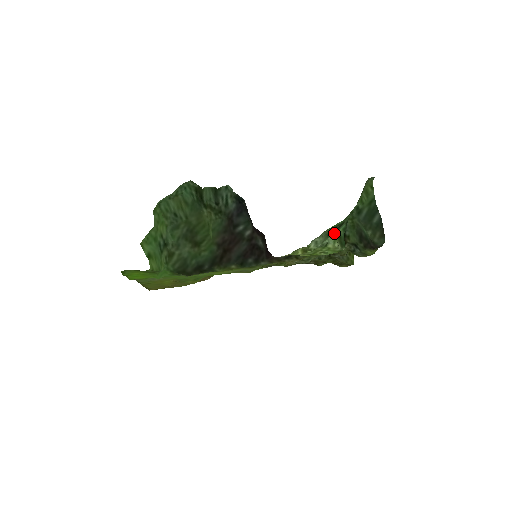
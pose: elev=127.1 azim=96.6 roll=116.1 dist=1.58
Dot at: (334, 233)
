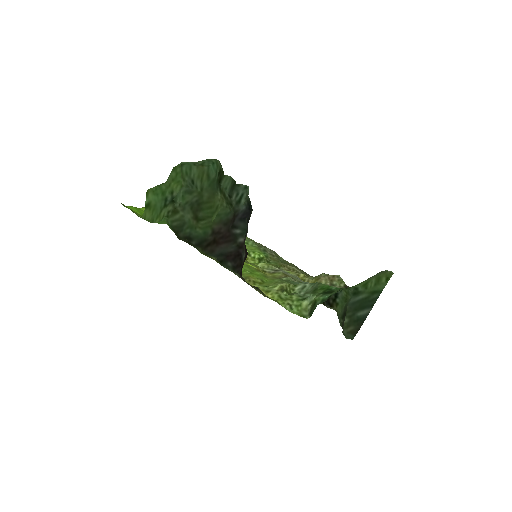
Dot at: (316, 295)
